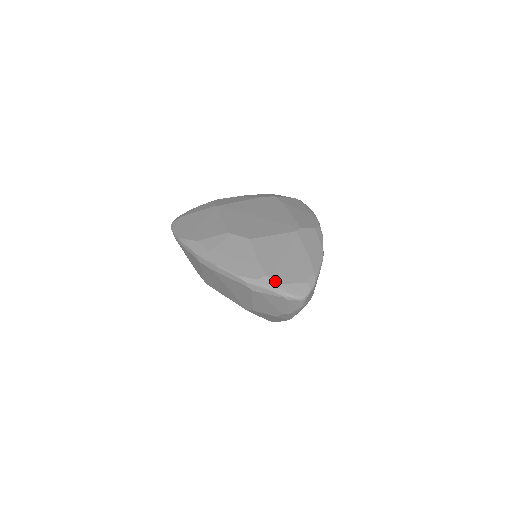
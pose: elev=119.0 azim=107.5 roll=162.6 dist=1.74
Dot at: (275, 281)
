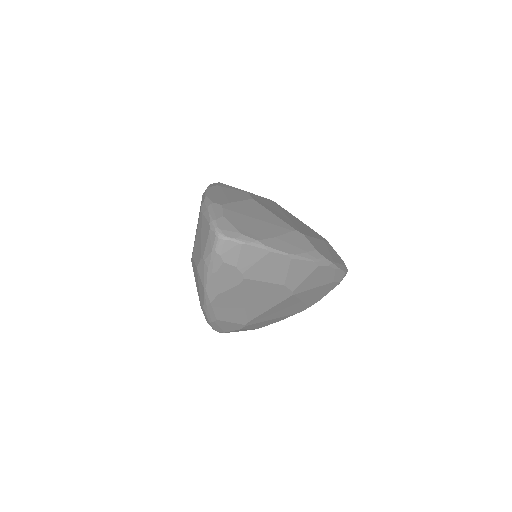
Dot at: (221, 211)
